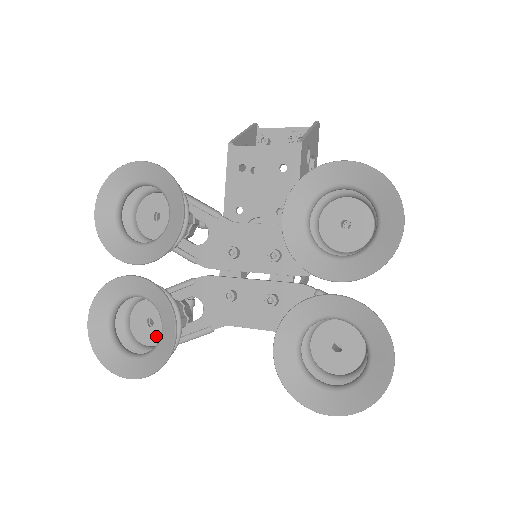
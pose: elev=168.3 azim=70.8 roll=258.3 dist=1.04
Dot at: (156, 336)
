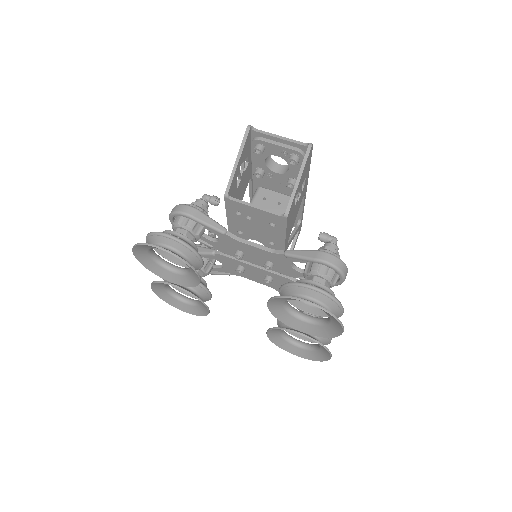
Dot at: occluded
